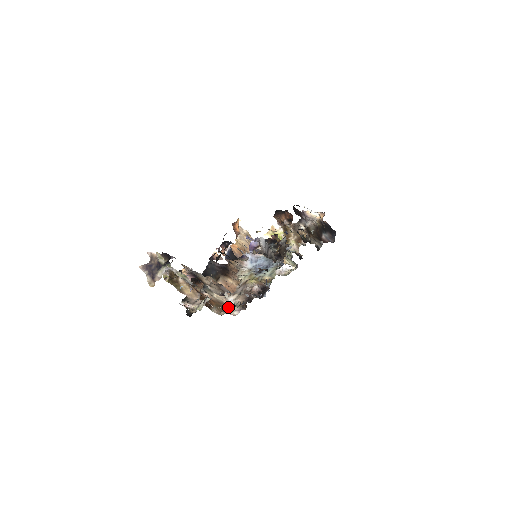
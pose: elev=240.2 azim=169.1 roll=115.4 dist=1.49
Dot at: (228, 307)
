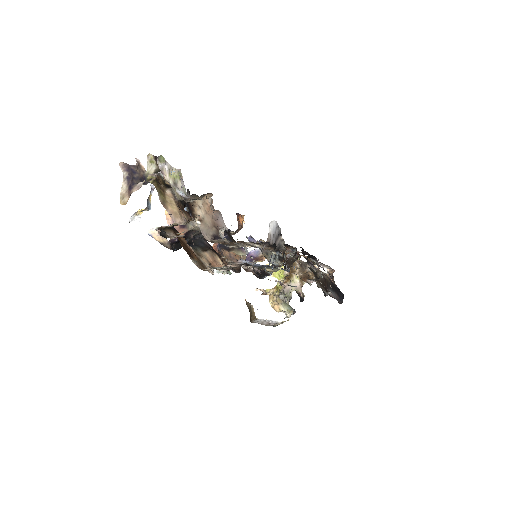
Dot at: (214, 267)
